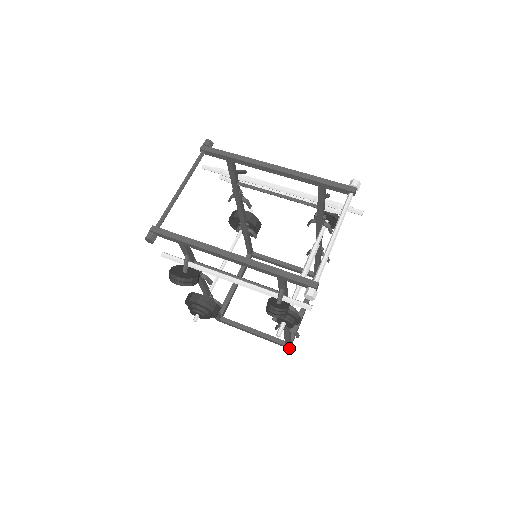
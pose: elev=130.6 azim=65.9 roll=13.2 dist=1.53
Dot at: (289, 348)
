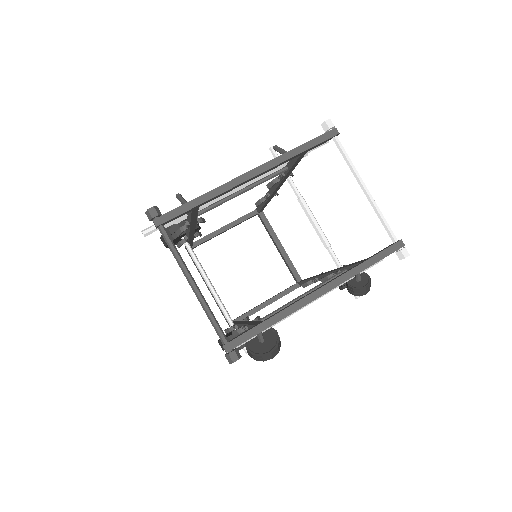
Dot at: occluded
